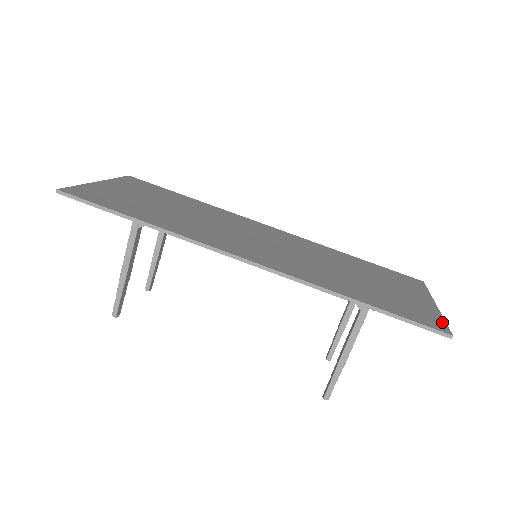
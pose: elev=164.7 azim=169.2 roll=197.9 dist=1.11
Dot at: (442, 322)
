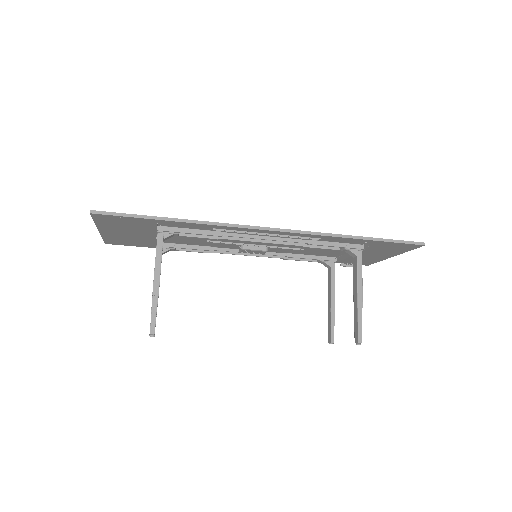
Dot at: occluded
